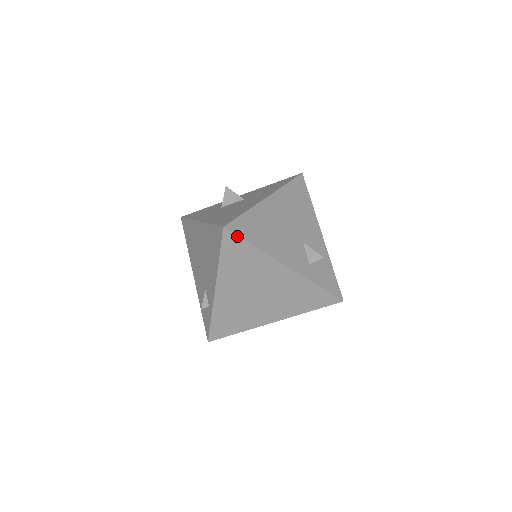
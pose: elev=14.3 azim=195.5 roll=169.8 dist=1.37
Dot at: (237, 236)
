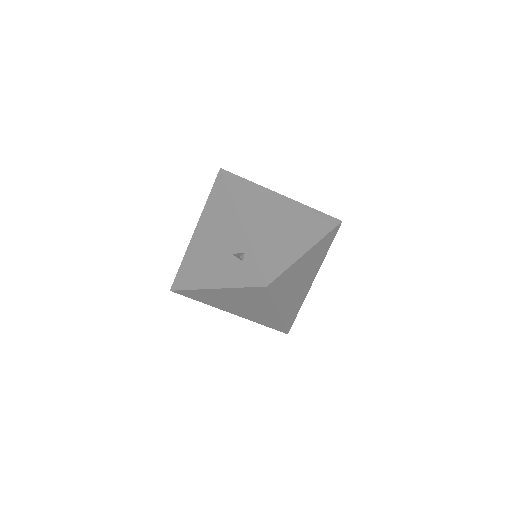
Dot at: (233, 174)
